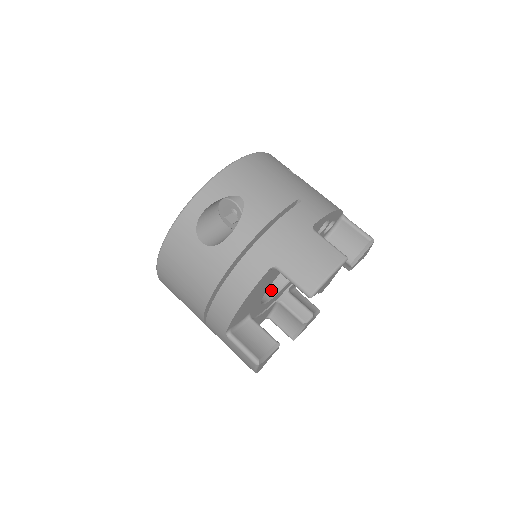
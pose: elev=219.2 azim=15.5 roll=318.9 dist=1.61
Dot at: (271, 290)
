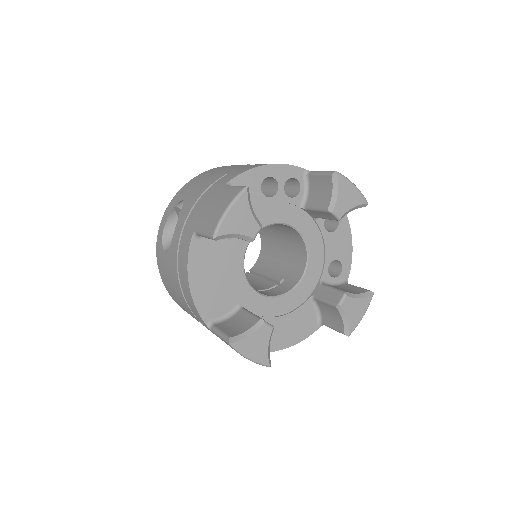
Dot at: (290, 285)
